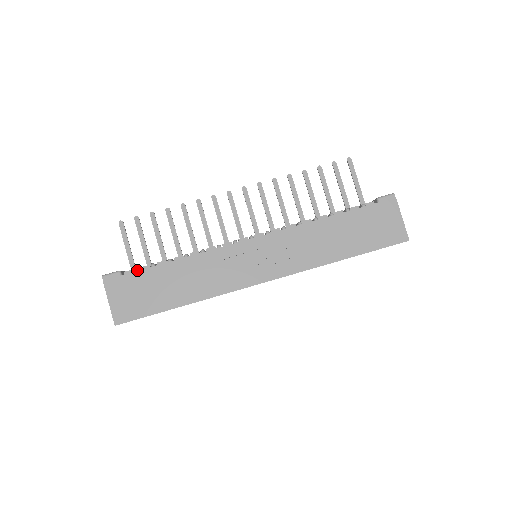
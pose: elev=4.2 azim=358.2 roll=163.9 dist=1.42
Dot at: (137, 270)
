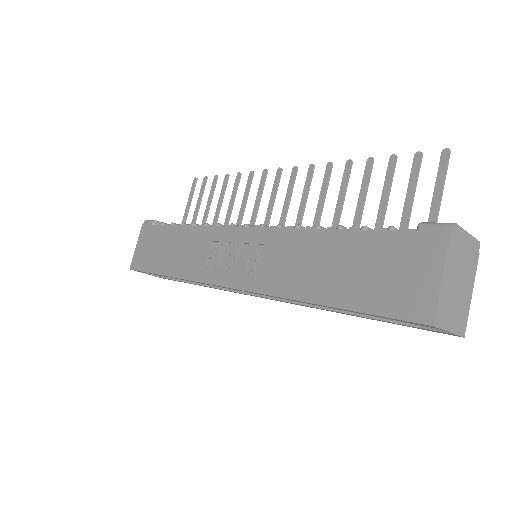
Dot at: (162, 224)
